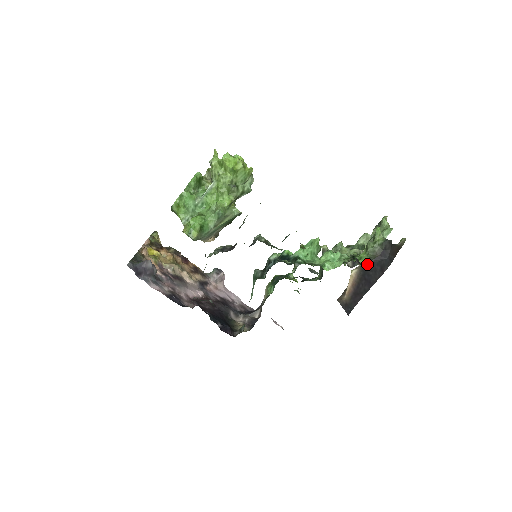
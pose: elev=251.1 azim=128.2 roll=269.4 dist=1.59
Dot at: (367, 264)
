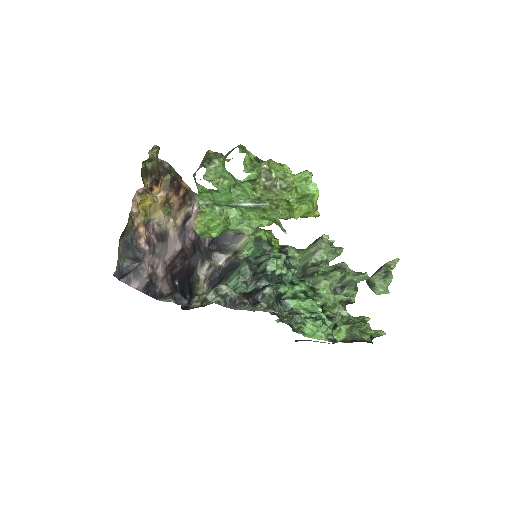
Dot at: occluded
